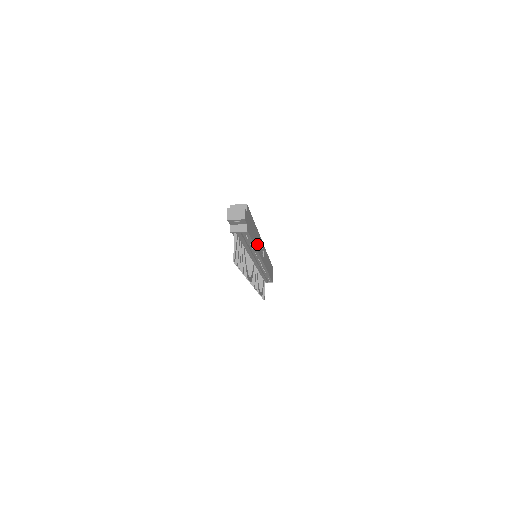
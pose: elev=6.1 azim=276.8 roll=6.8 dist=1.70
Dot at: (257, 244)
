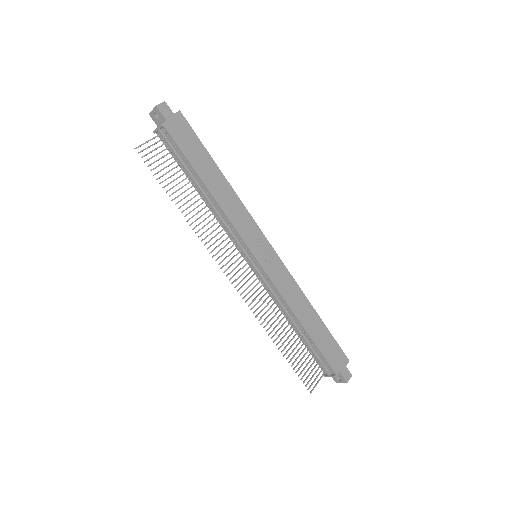
Dot at: (223, 200)
